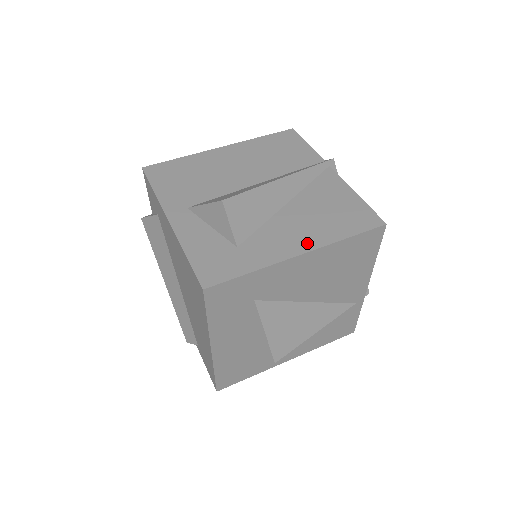
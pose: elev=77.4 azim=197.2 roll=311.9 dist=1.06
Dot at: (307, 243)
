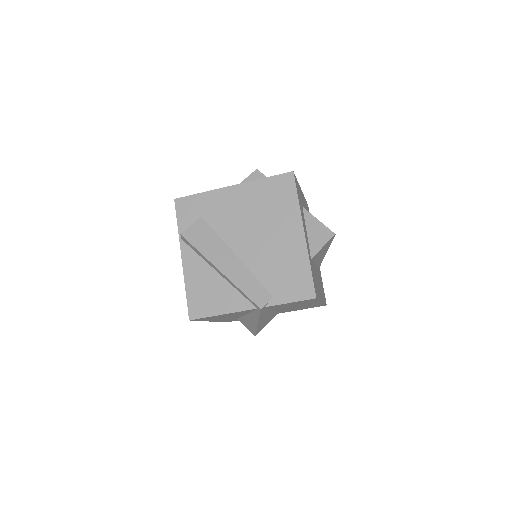
Dot at: occluded
